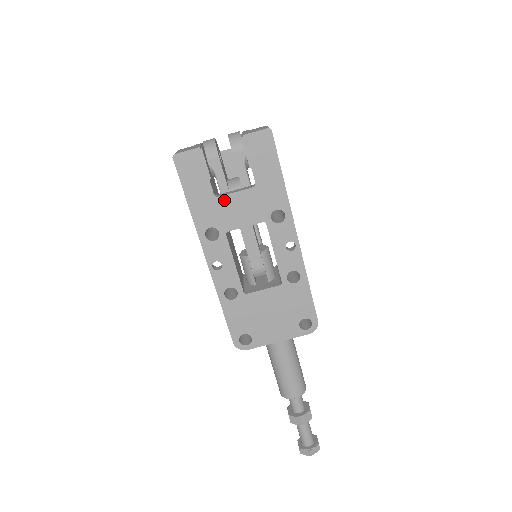
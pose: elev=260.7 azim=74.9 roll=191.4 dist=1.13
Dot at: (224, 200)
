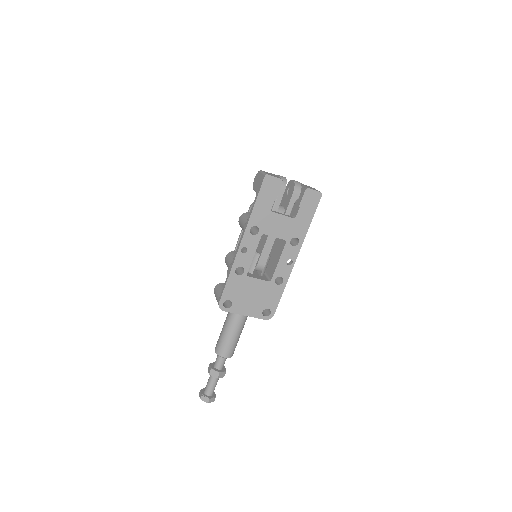
Dot at: (274, 215)
